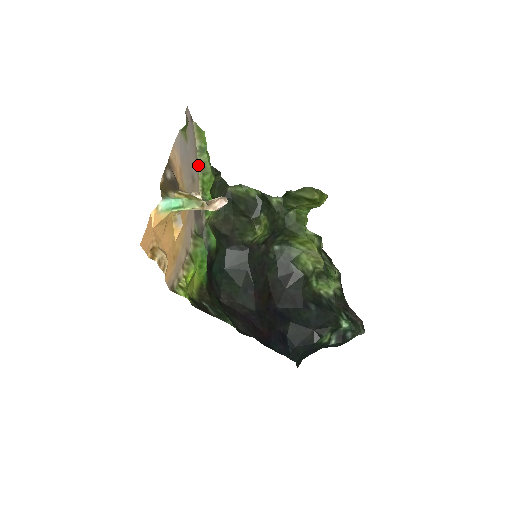
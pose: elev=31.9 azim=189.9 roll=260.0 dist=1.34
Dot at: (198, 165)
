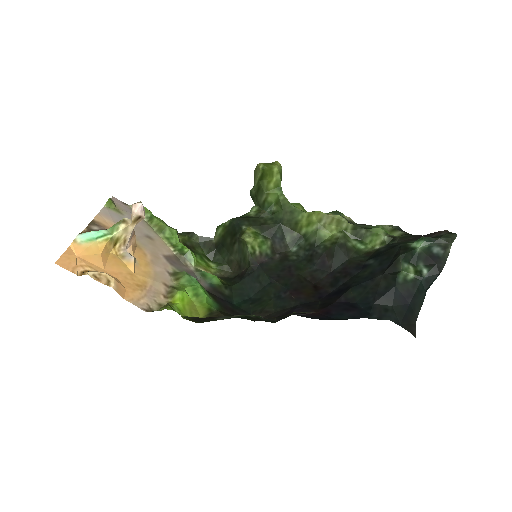
Dot at: (154, 230)
